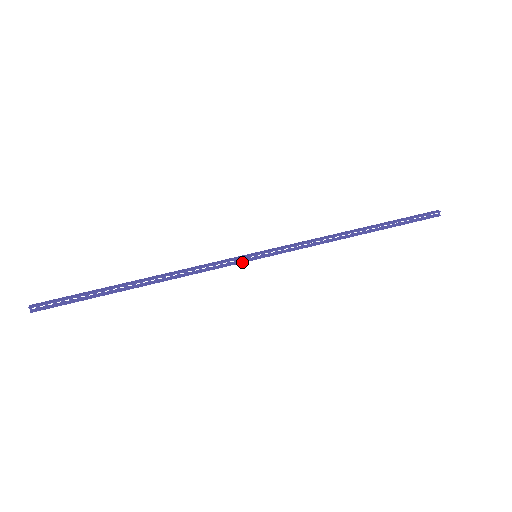
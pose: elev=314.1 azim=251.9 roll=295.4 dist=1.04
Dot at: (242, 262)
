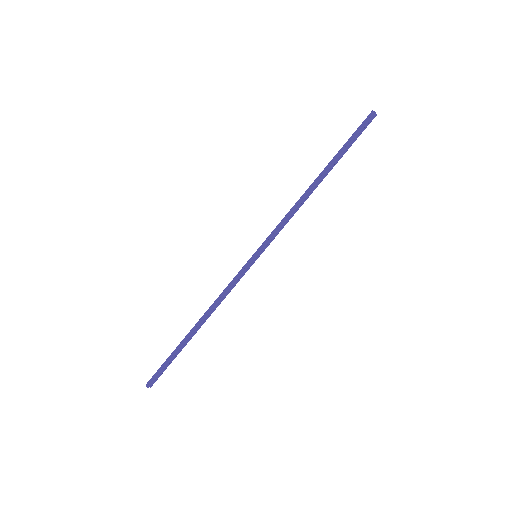
Dot at: occluded
